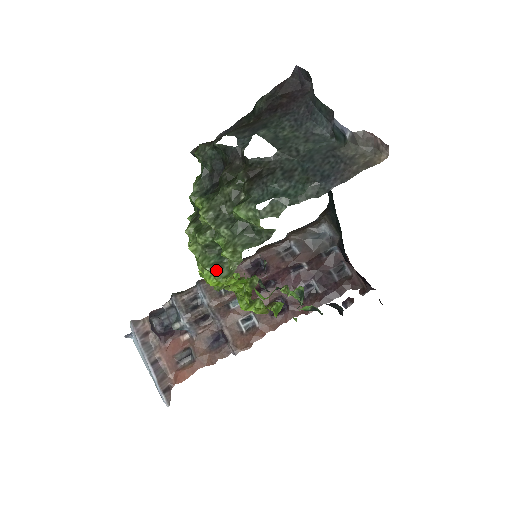
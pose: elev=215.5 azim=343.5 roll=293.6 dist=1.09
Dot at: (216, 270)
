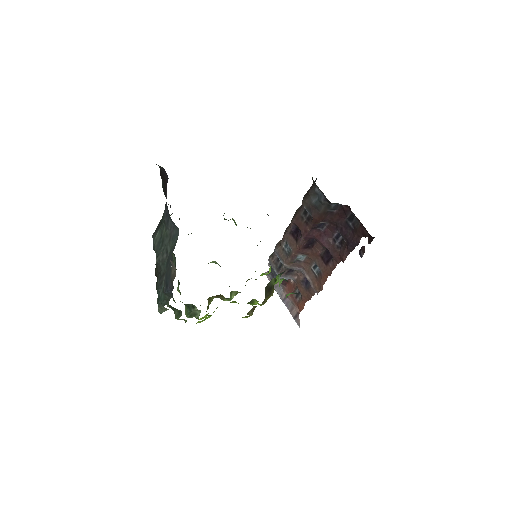
Dot at: (193, 316)
